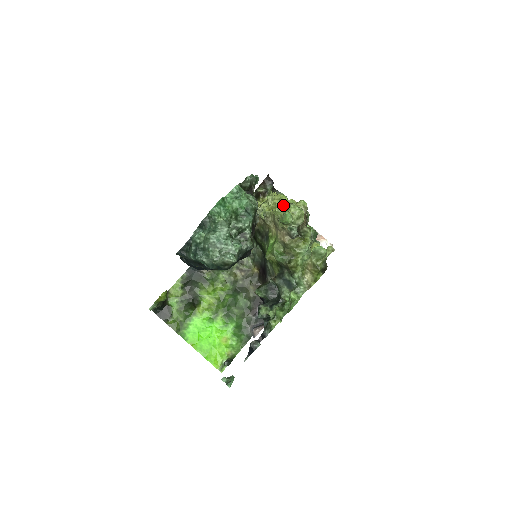
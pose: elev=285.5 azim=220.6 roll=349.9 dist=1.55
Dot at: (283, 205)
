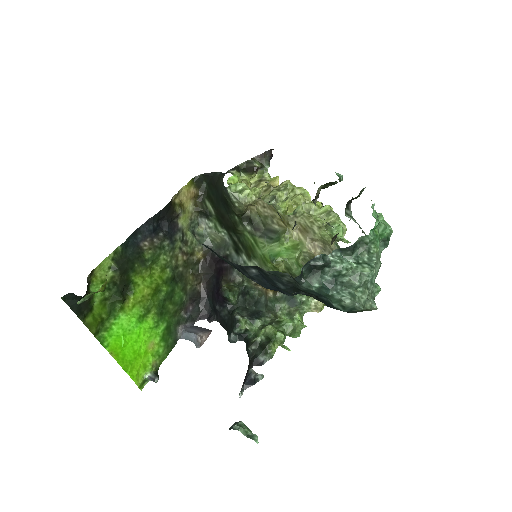
Dot at: (313, 206)
